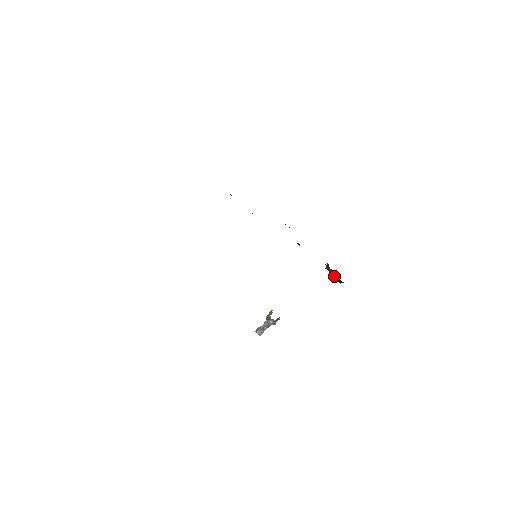
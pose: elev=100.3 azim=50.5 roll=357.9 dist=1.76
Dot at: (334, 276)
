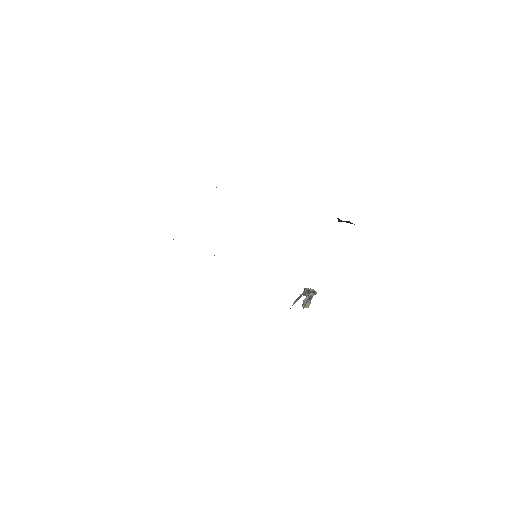
Dot at: occluded
